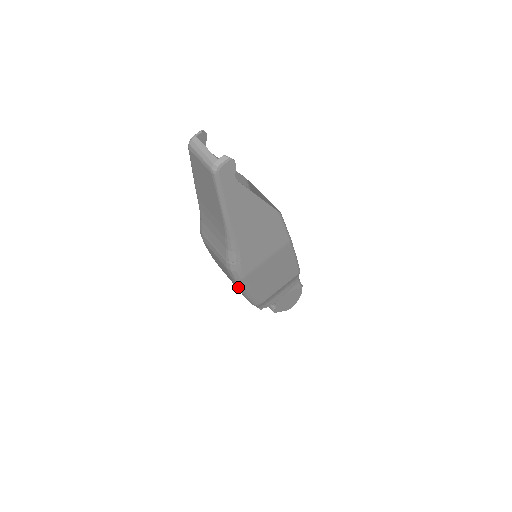
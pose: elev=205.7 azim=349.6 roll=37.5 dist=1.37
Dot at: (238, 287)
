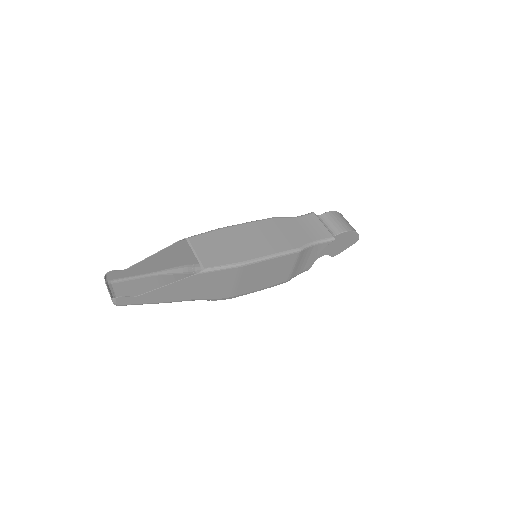
Dot at: occluded
